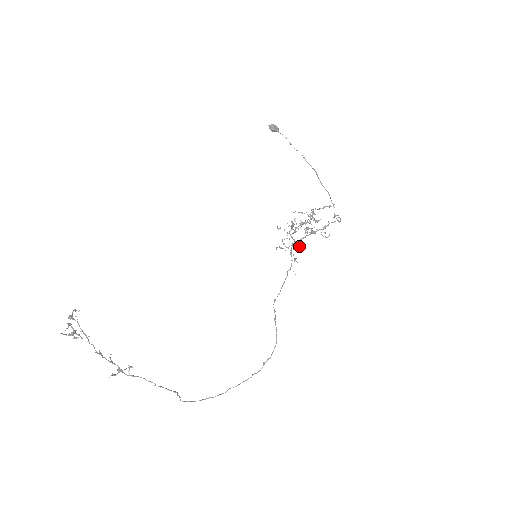
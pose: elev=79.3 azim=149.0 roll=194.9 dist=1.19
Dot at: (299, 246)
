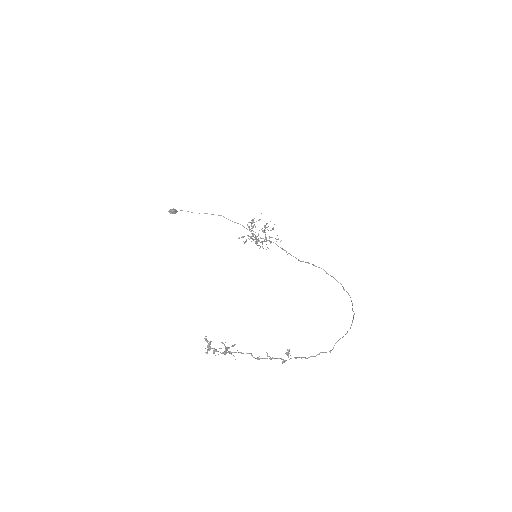
Dot at: occluded
